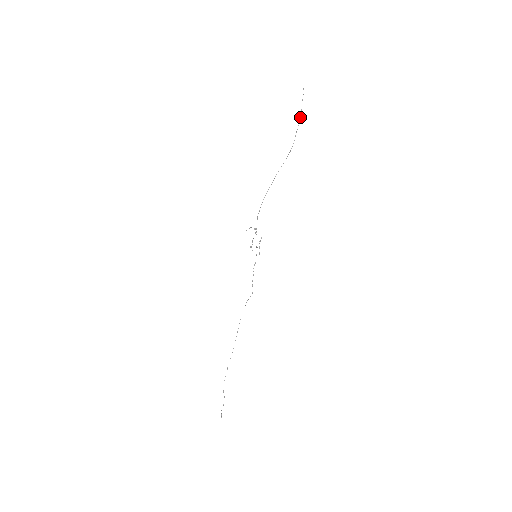
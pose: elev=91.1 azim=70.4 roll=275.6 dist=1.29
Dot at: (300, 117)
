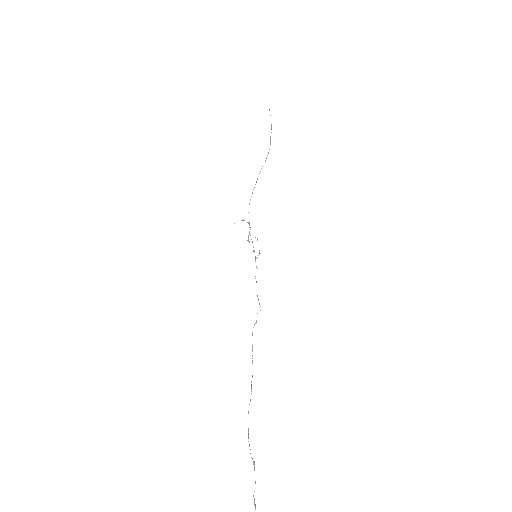
Dot at: (271, 124)
